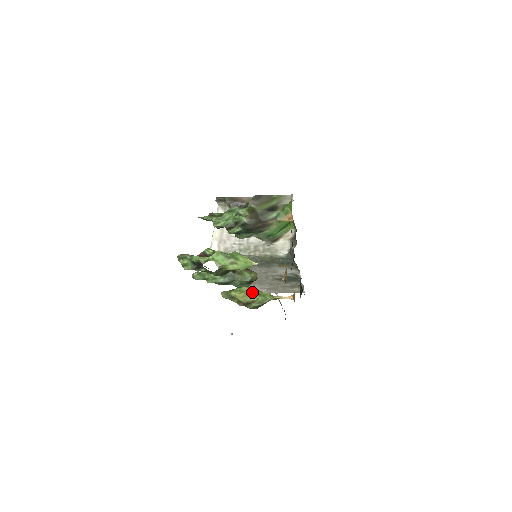
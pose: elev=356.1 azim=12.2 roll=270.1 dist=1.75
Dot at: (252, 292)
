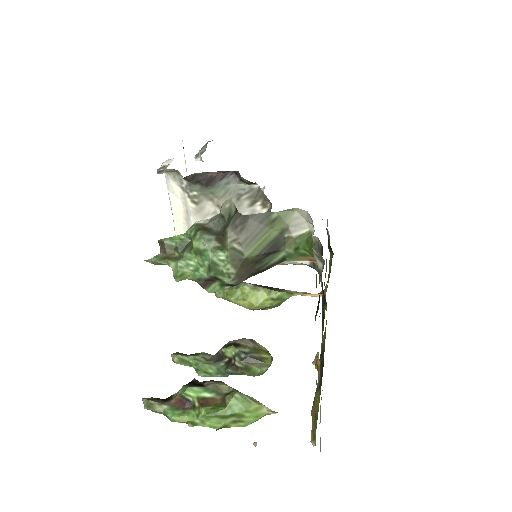
Dot at: (261, 297)
